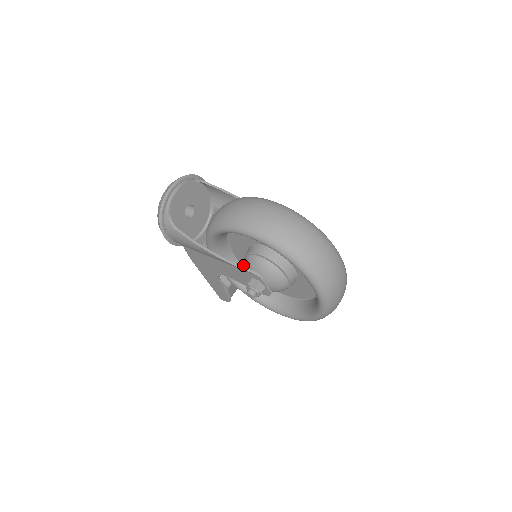
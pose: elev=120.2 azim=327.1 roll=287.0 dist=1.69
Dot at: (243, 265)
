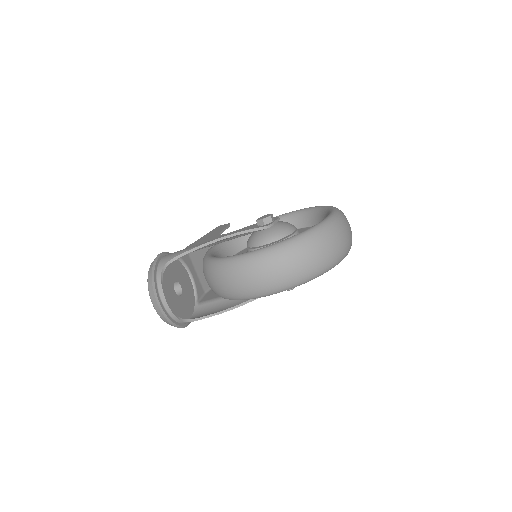
Dot at: occluded
